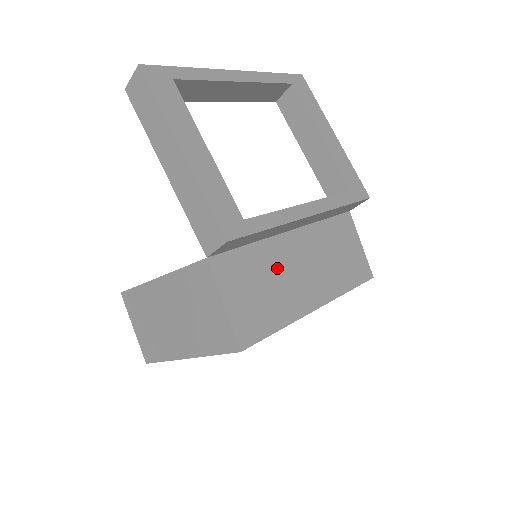
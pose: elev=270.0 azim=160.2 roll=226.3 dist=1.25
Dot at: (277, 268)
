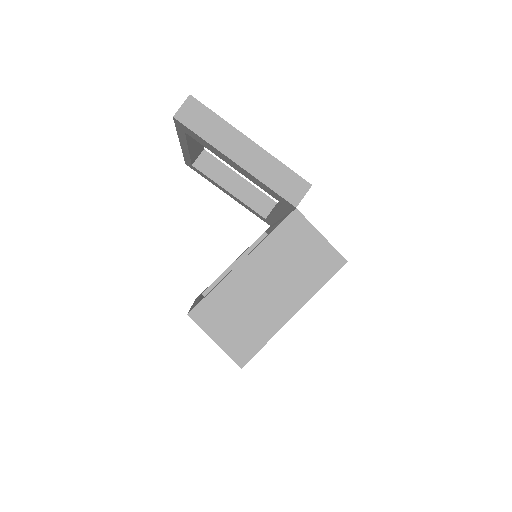
Dot at: occluded
